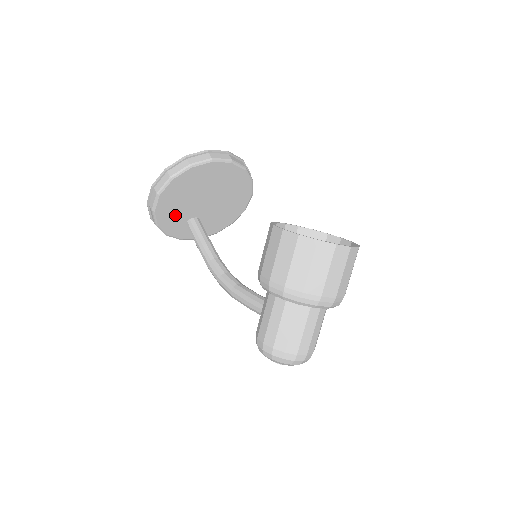
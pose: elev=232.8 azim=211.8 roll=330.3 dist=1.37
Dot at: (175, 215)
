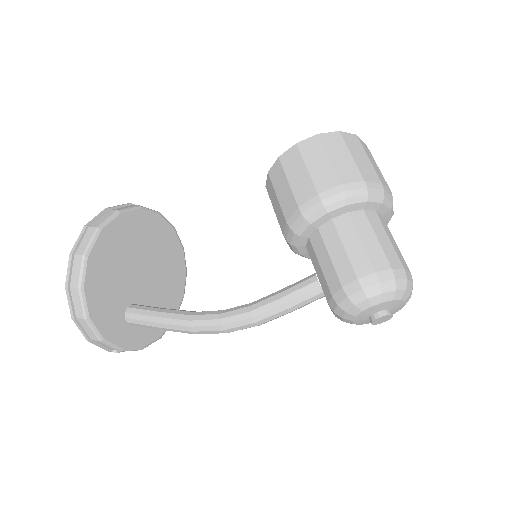
Dot at: (109, 298)
